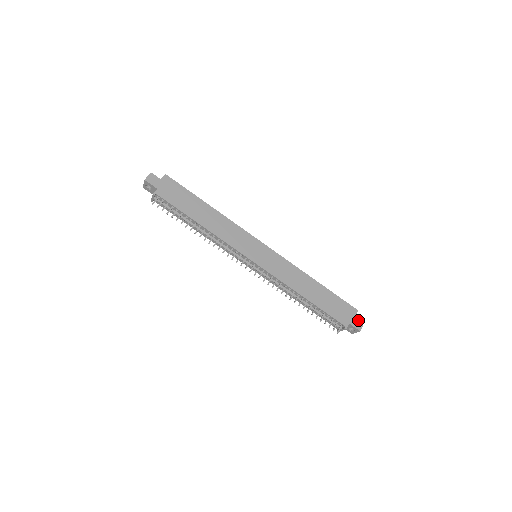
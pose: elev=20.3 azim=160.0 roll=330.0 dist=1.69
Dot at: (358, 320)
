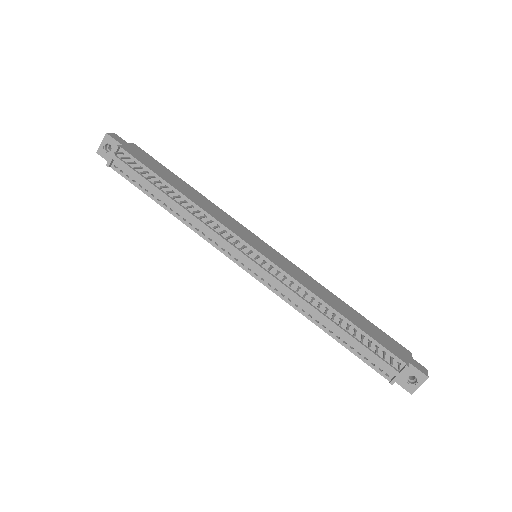
Dot at: (418, 363)
